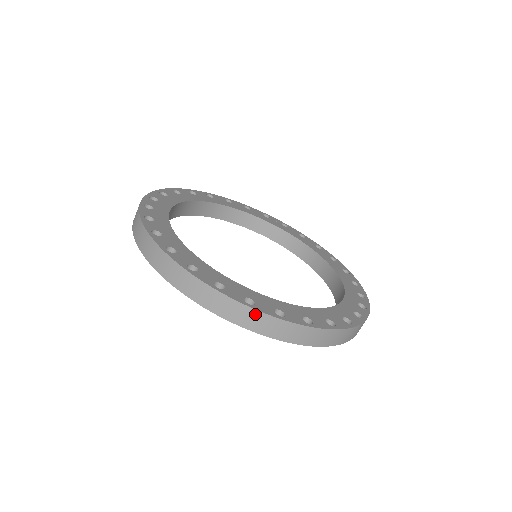
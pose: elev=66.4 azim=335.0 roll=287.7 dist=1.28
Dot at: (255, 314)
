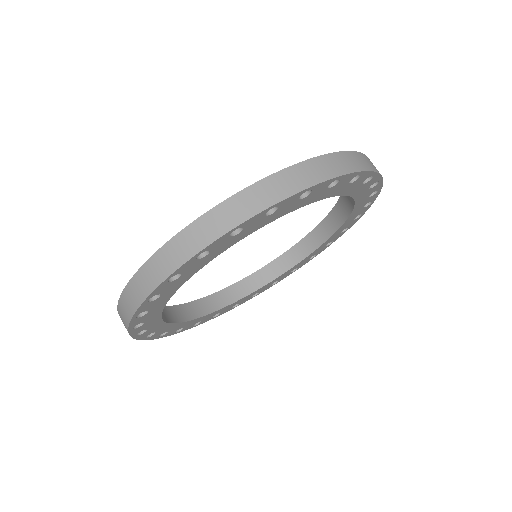
Dot at: (124, 297)
